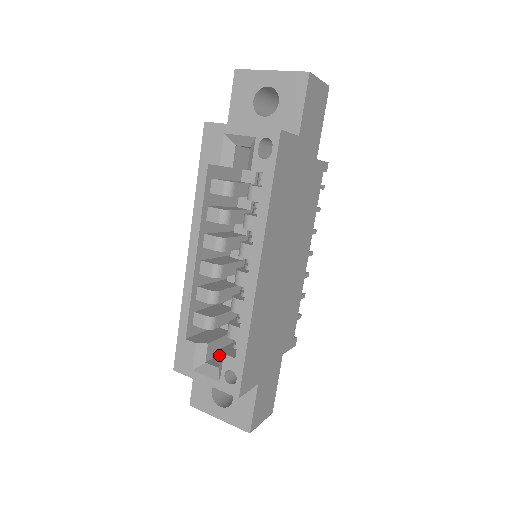
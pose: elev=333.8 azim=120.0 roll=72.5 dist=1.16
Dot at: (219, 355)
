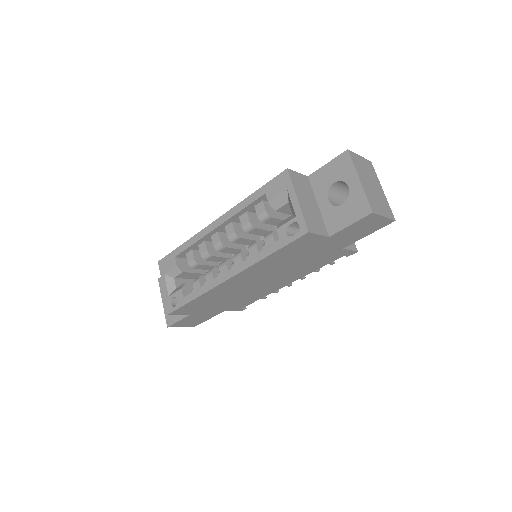
Dot at: (188, 279)
